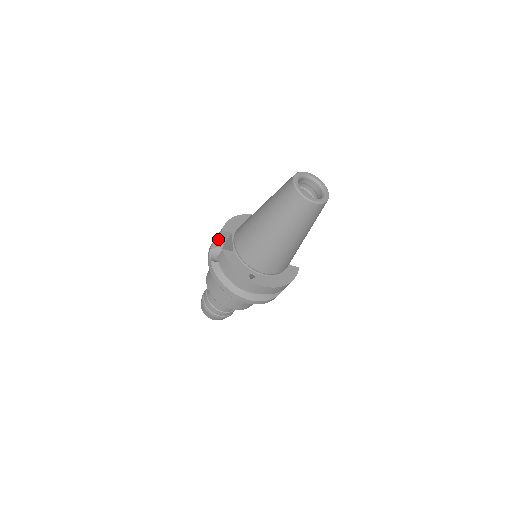
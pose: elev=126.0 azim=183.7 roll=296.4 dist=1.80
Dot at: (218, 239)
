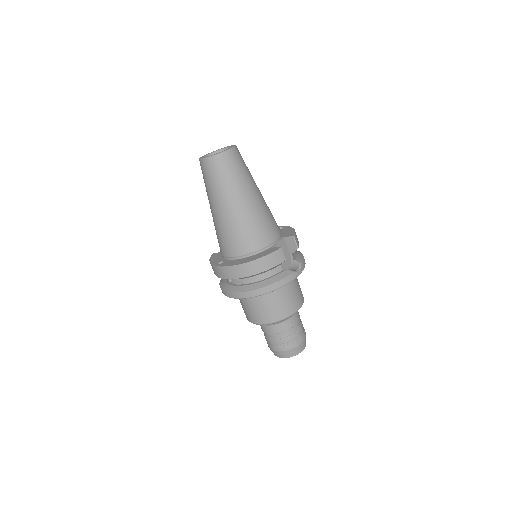
Dot at: occluded
